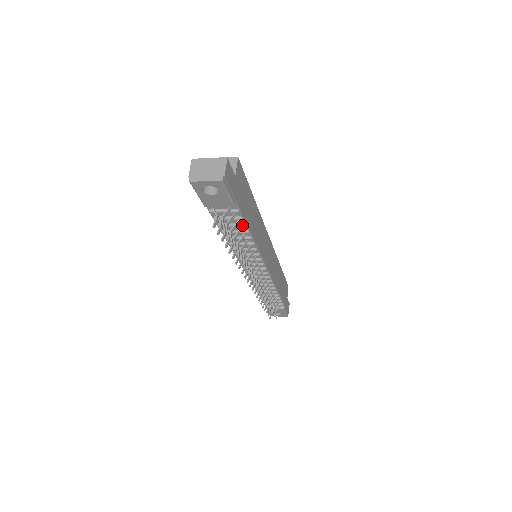
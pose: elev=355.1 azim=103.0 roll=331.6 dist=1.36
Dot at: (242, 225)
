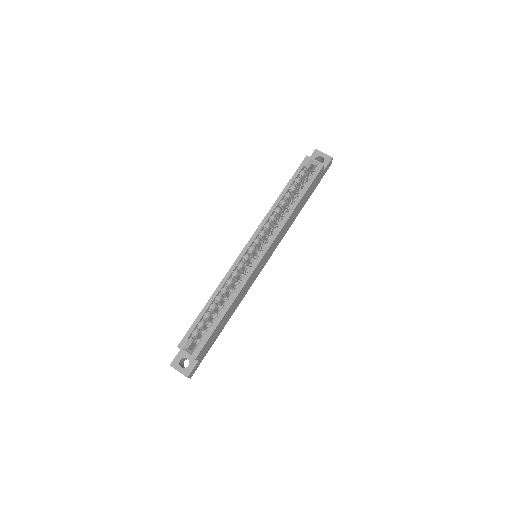
Dot at: occluded
